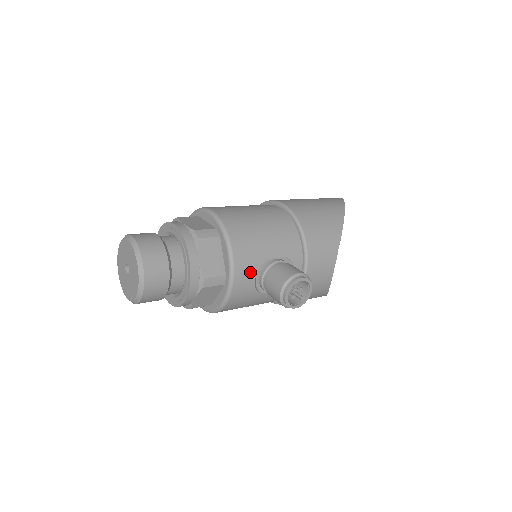
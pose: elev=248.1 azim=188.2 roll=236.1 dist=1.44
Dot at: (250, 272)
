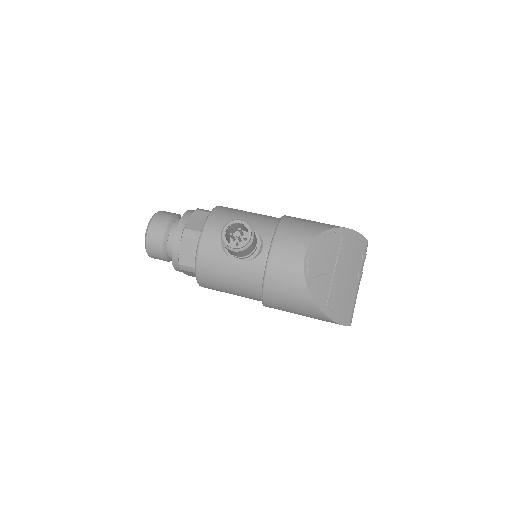
Dot at: (219, 231)
